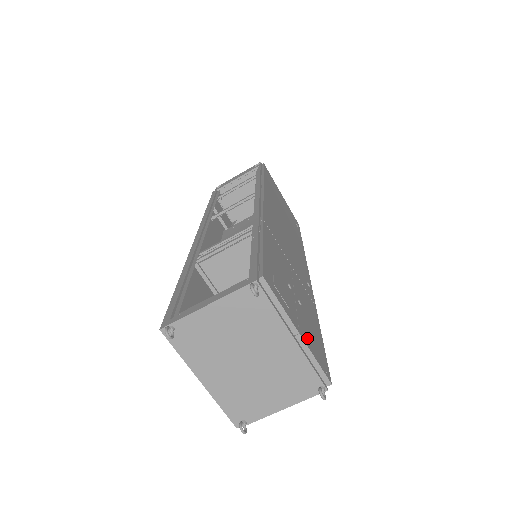
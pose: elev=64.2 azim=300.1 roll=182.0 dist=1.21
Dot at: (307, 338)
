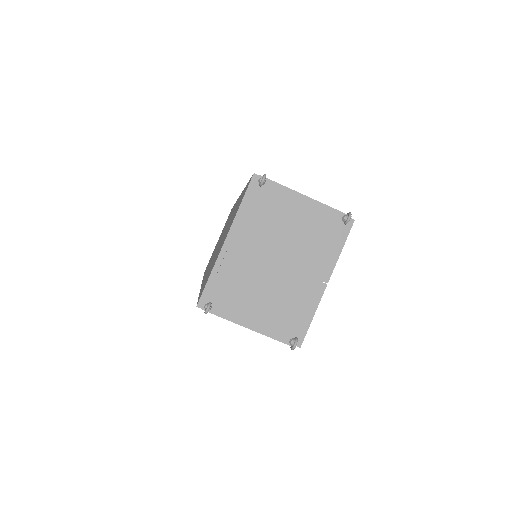
Dot at: occluded
